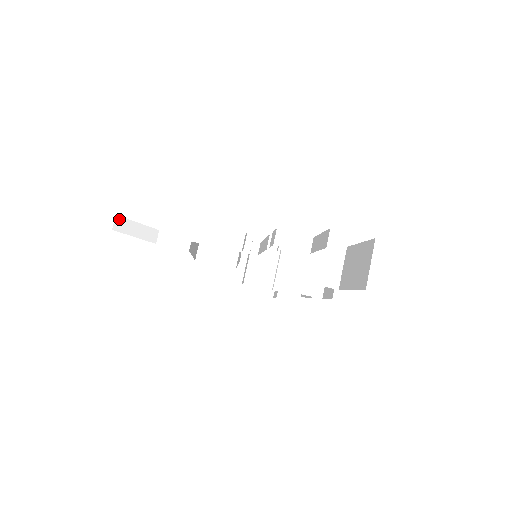
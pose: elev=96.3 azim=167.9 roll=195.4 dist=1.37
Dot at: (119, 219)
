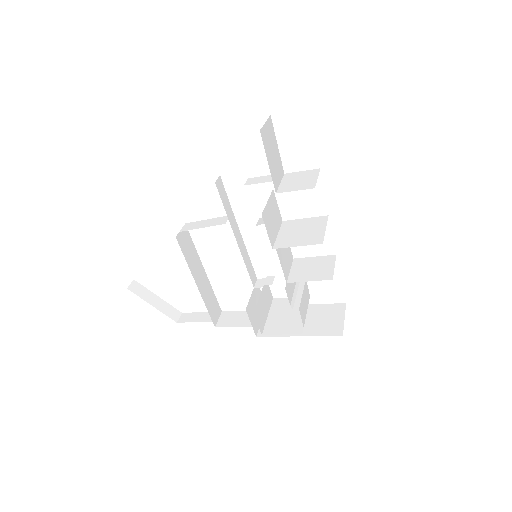
Dot at: (137, 284)
